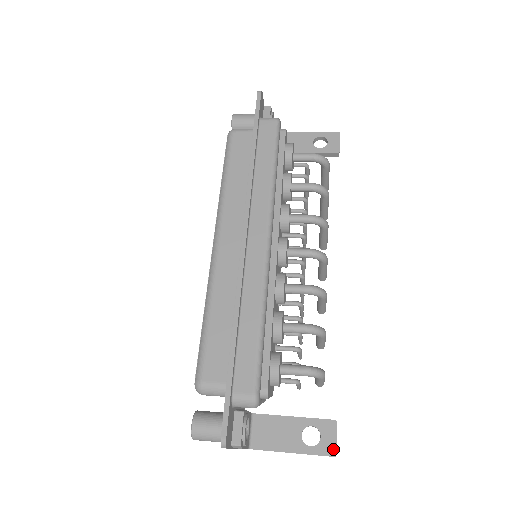
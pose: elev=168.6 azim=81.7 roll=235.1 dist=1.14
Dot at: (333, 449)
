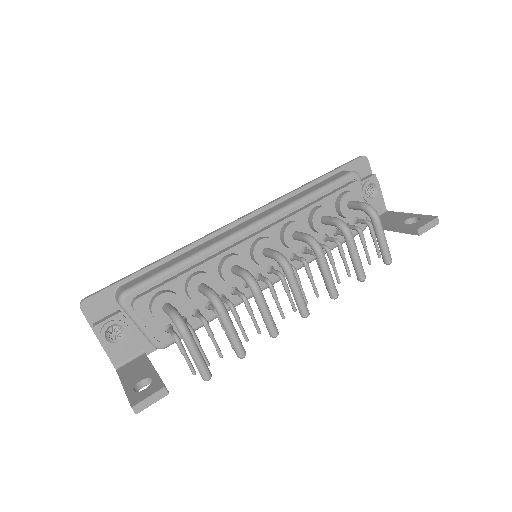
Dot at: (138, 401)
